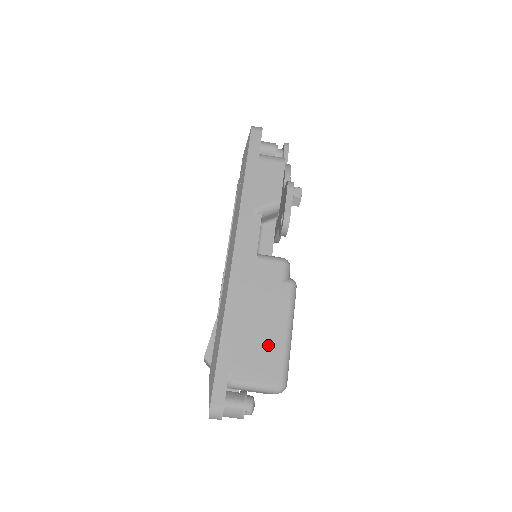
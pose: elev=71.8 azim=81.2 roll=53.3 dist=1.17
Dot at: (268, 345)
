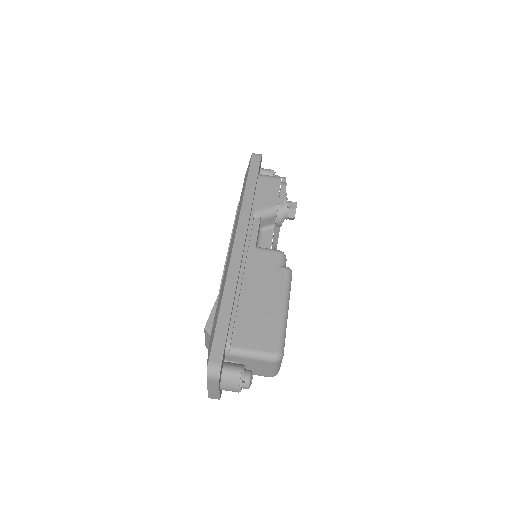
Dot at: (265, 318)
